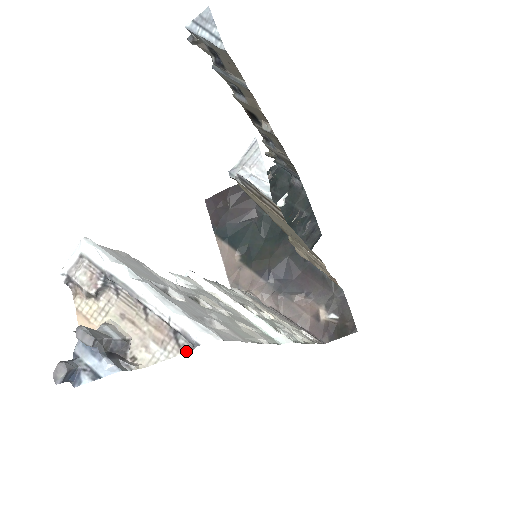
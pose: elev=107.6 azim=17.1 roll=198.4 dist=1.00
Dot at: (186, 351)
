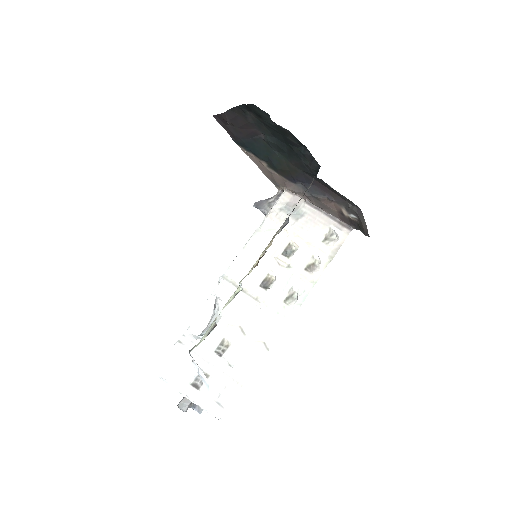
Dot at: occluded
